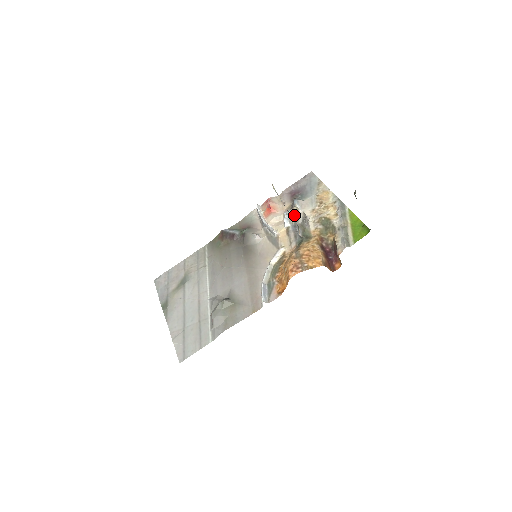
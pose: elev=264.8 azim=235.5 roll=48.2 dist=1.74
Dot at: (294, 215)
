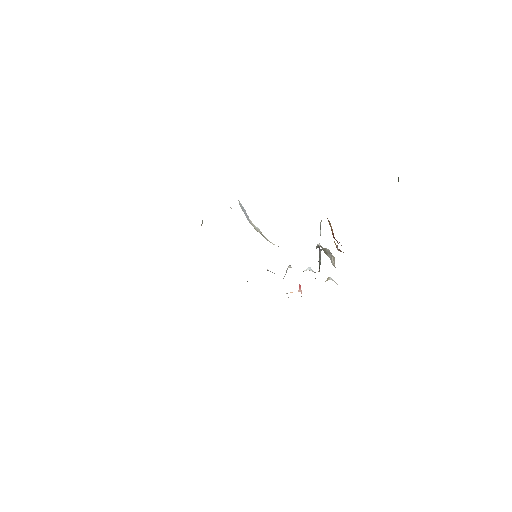
Dot at: occluded
